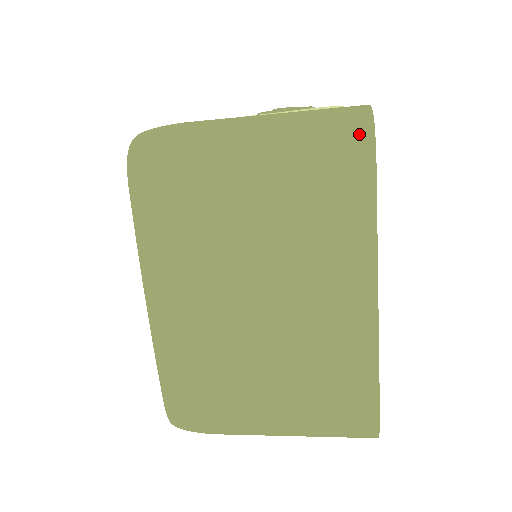
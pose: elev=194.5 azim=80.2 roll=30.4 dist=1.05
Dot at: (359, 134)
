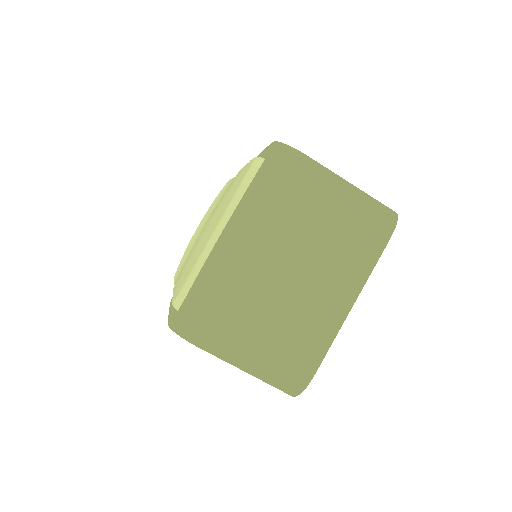
Dot at: occluded
